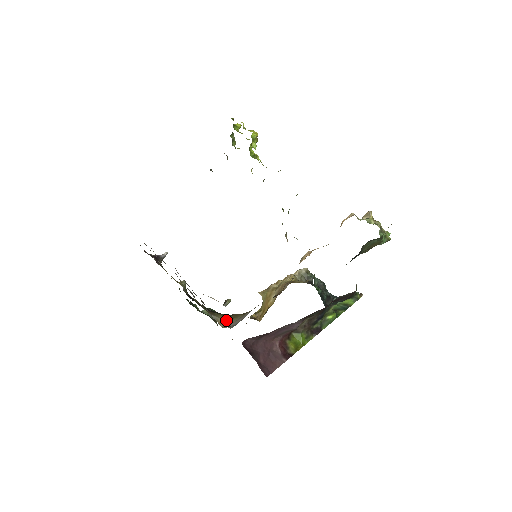
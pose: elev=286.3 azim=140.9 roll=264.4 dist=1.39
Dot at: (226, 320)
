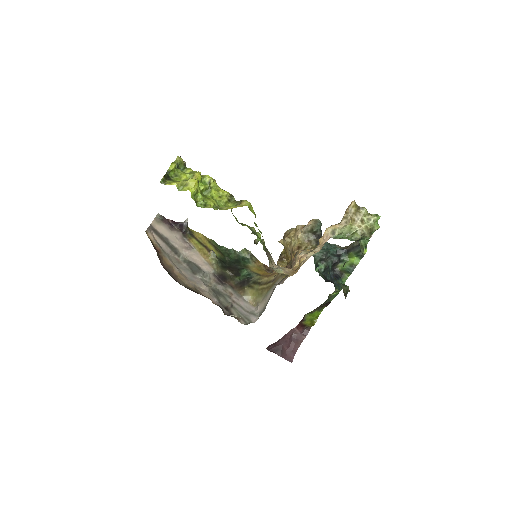
Dot at: (255, 297)
